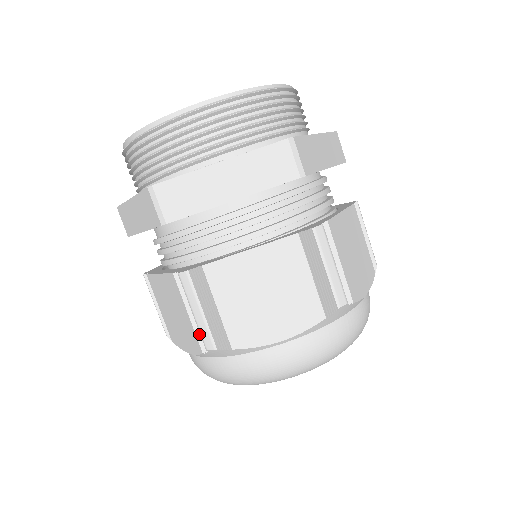
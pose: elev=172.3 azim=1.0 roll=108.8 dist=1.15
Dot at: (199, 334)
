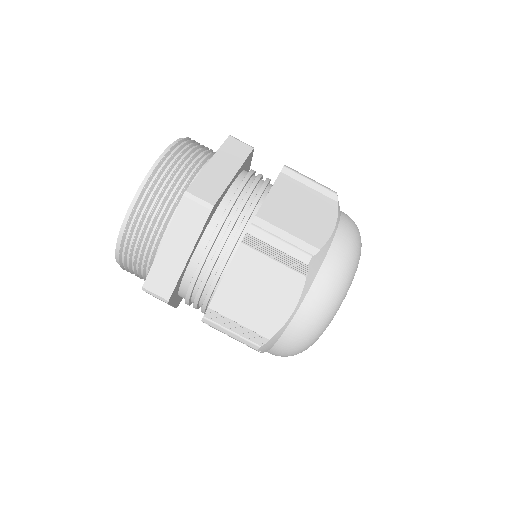
Dot at: (294, 260)
